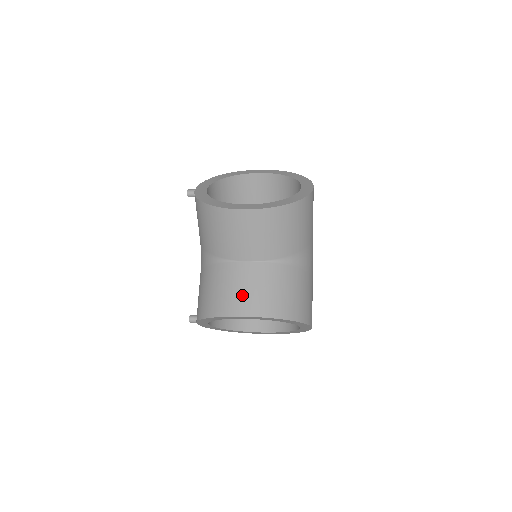
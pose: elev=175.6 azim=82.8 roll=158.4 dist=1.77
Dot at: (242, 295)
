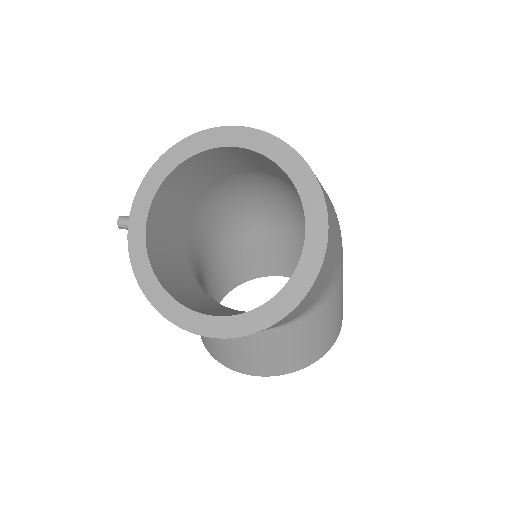
Dot at: (239, 358)
